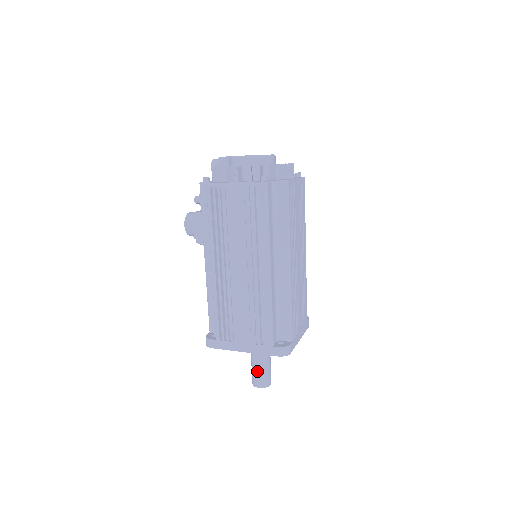
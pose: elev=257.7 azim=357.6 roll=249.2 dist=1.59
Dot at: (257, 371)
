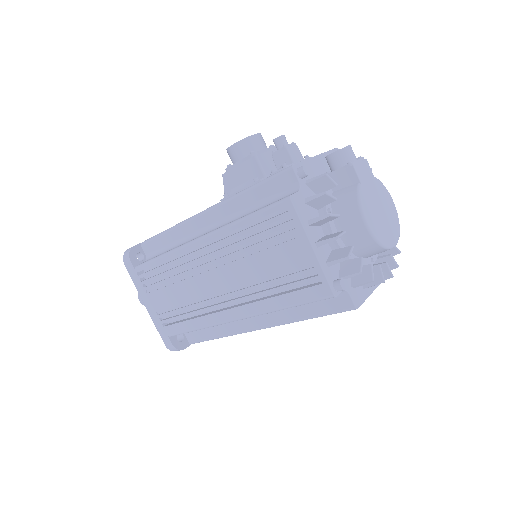
Dot at: occluded
